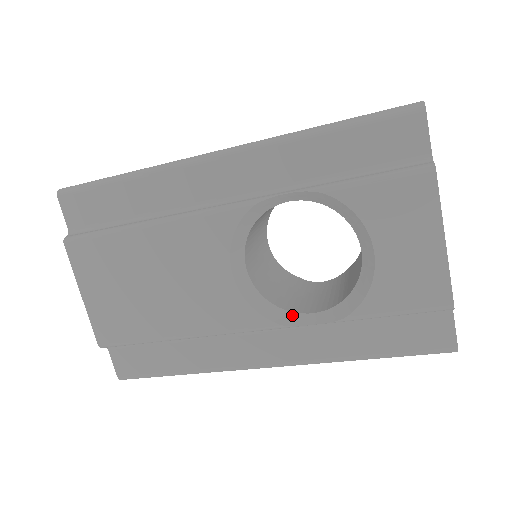
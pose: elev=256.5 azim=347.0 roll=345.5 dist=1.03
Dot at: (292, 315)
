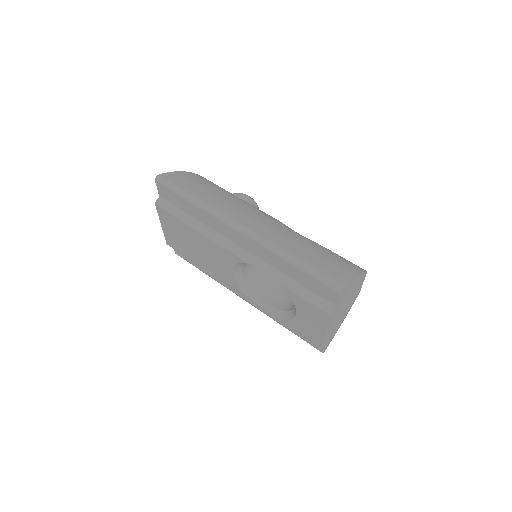
Dot at: (257, 298)
